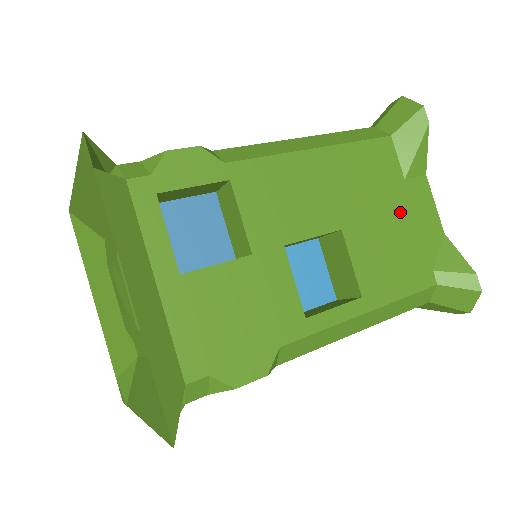
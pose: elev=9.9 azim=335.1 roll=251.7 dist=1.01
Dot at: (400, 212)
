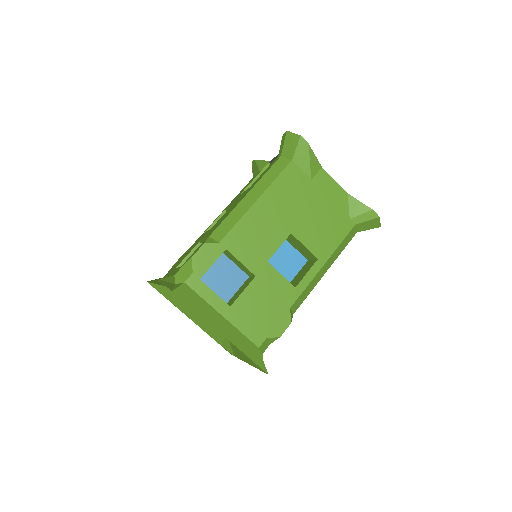
Dot at: (317, 200)
